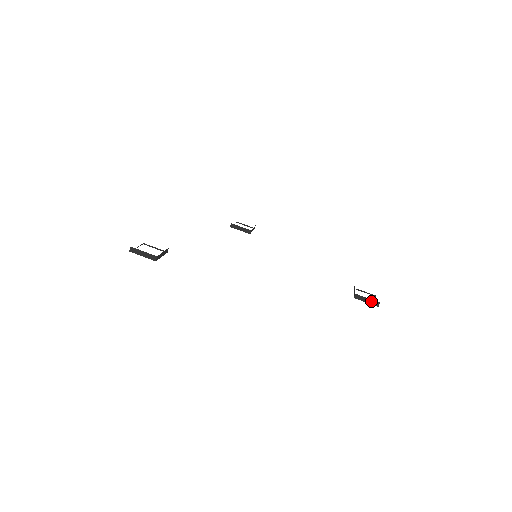
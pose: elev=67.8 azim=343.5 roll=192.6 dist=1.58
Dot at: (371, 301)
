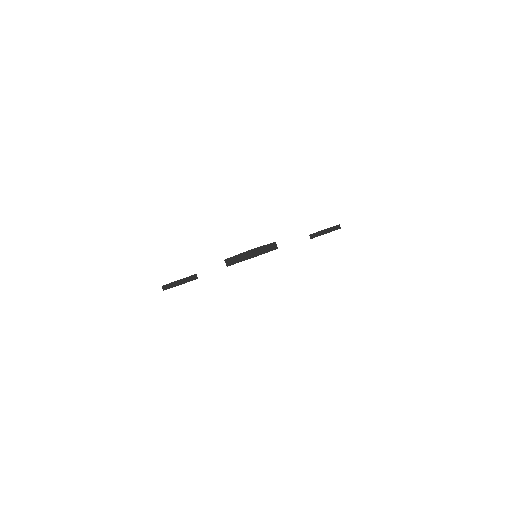
Dot at: (336, 227)
